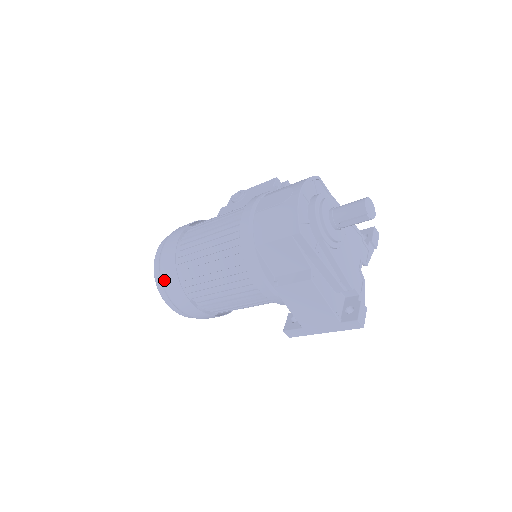
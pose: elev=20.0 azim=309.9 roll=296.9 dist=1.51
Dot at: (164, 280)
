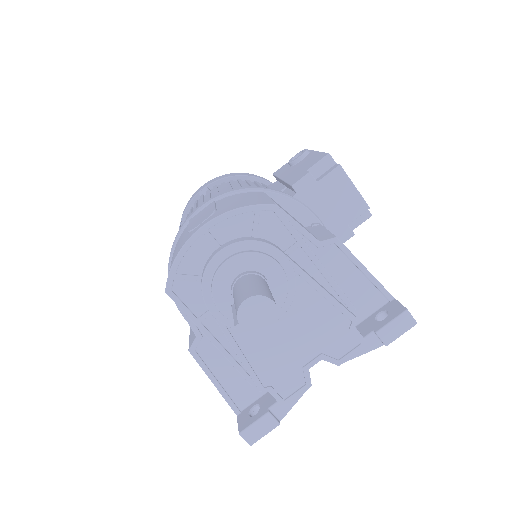
Dot at: occluded
